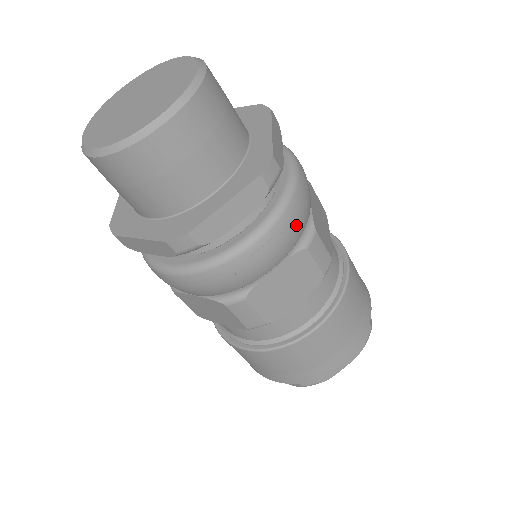
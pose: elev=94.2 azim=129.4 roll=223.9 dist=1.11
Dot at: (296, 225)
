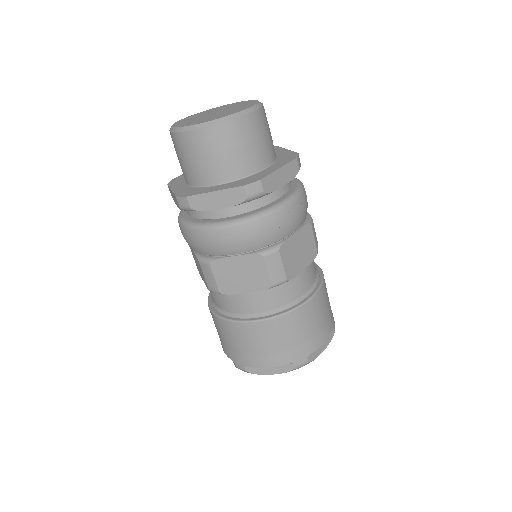
Dot at: (306, 205)
